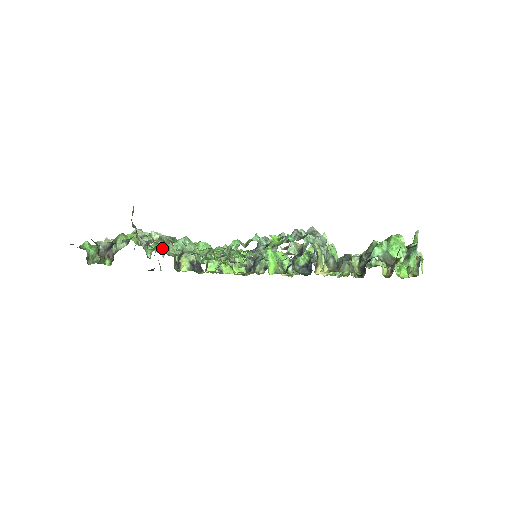
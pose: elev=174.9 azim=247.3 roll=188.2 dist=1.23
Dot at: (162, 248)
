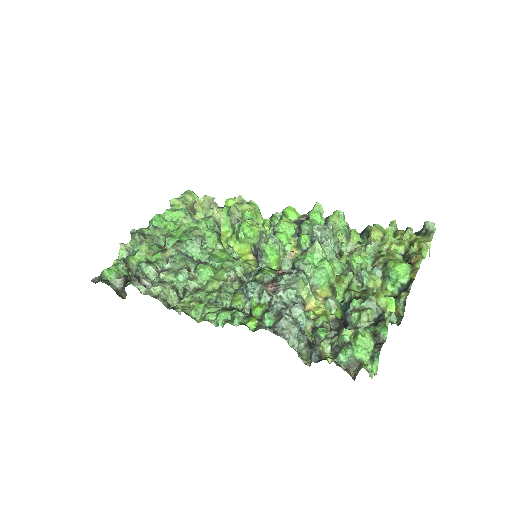
Dot at: (173, 227)
